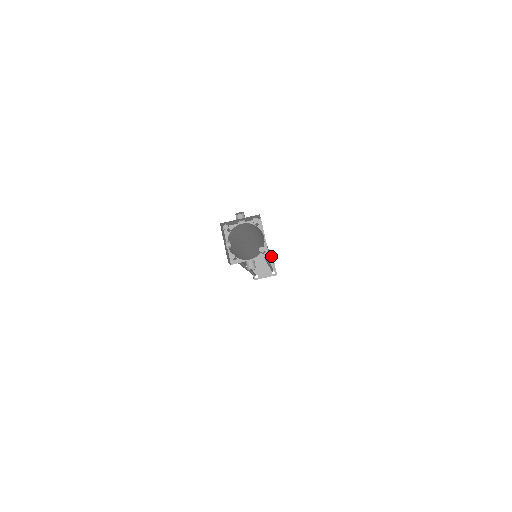
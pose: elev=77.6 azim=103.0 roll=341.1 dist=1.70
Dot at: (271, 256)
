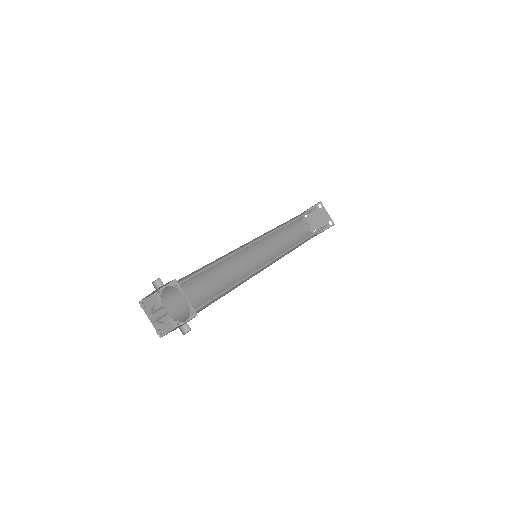
Dot at: occluded
